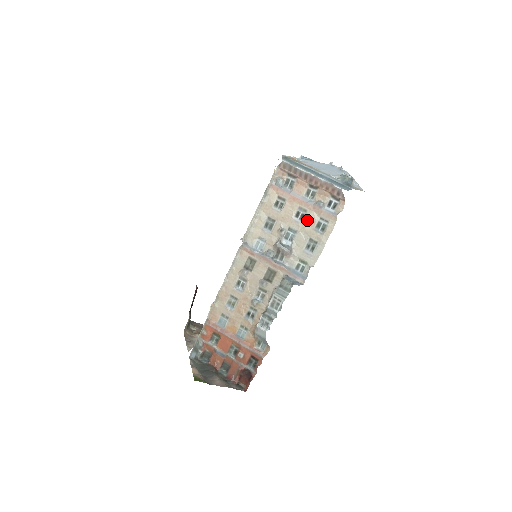
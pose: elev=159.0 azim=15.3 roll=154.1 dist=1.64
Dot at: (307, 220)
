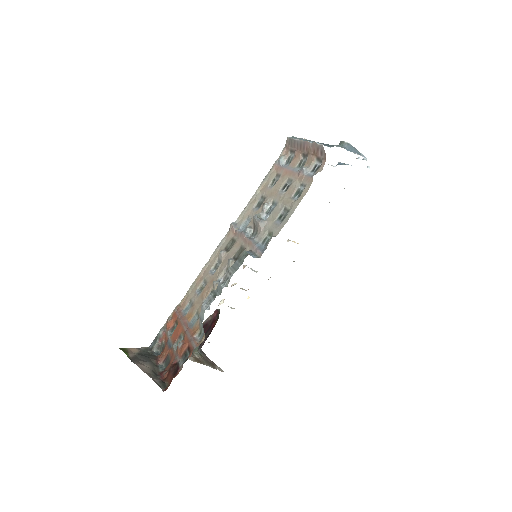
Dot at: (289, 189)
